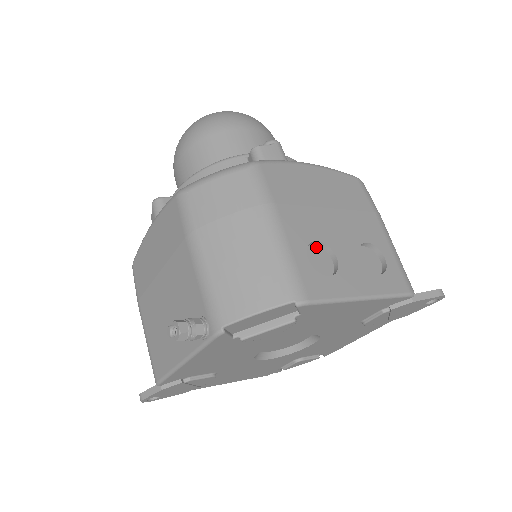
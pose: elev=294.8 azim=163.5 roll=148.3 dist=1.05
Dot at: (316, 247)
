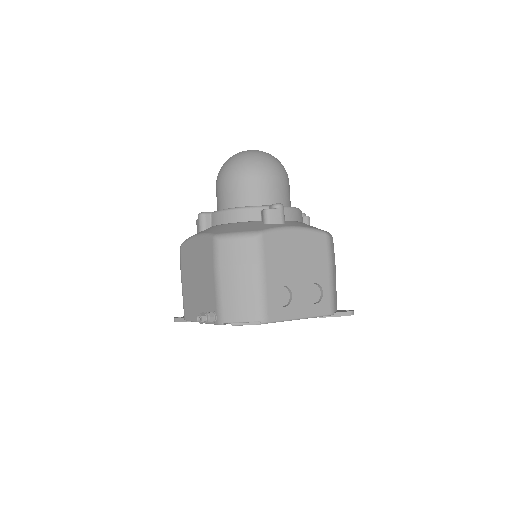
Dot at: (283, 287)
